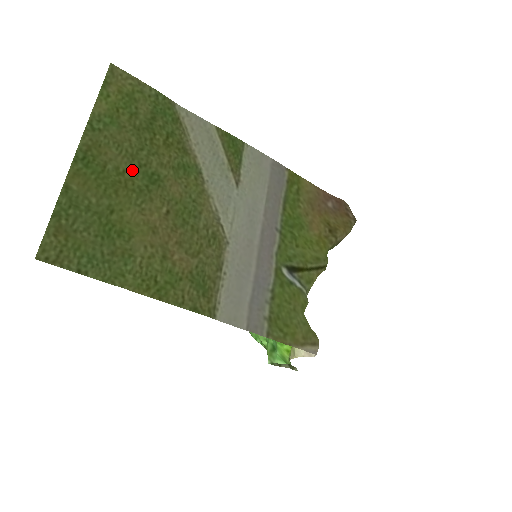
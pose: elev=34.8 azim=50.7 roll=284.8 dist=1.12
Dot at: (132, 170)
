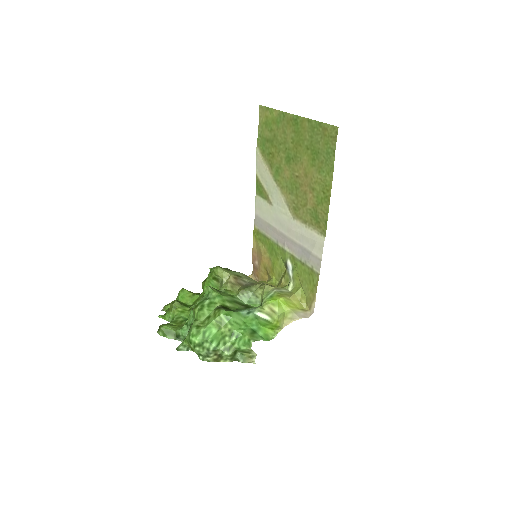
Dot at: (290, 146)
